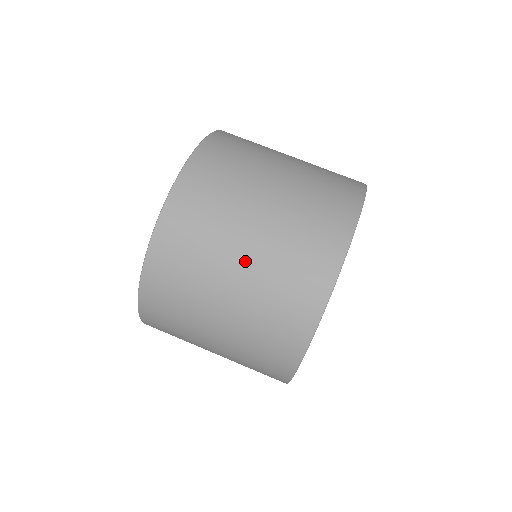
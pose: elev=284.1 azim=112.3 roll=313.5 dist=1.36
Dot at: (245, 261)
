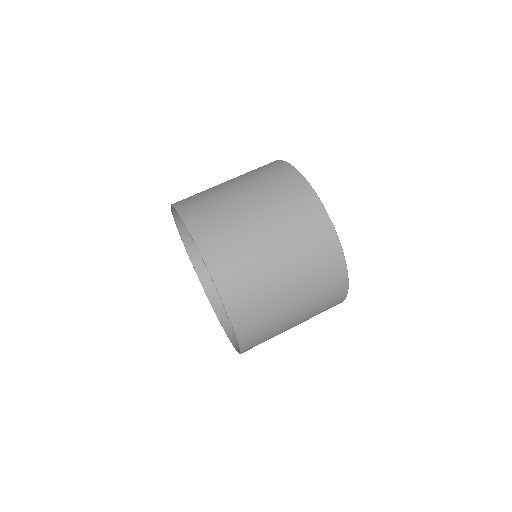
Dot at: (289, 279)
